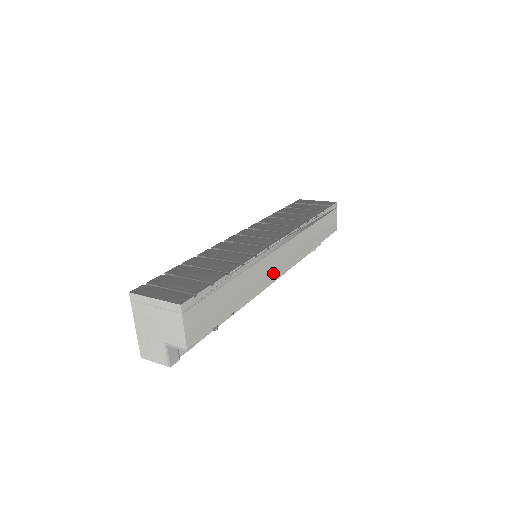
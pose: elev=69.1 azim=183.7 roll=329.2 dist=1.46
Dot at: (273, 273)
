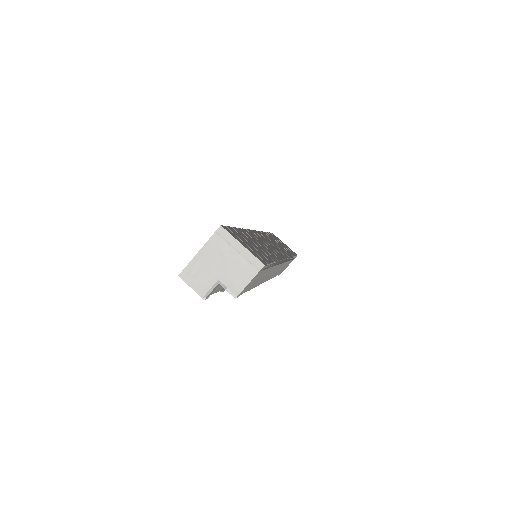
Dot at: (267, 278)
